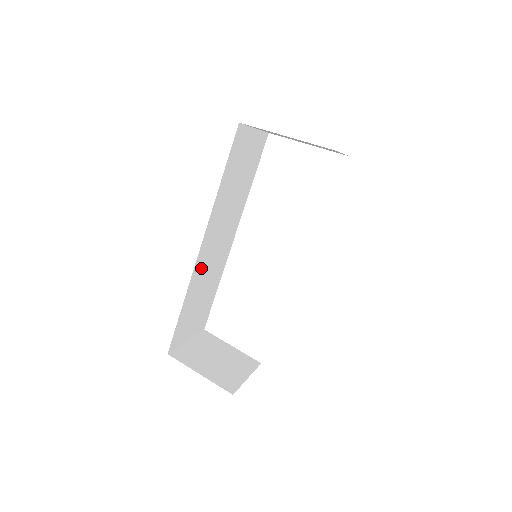
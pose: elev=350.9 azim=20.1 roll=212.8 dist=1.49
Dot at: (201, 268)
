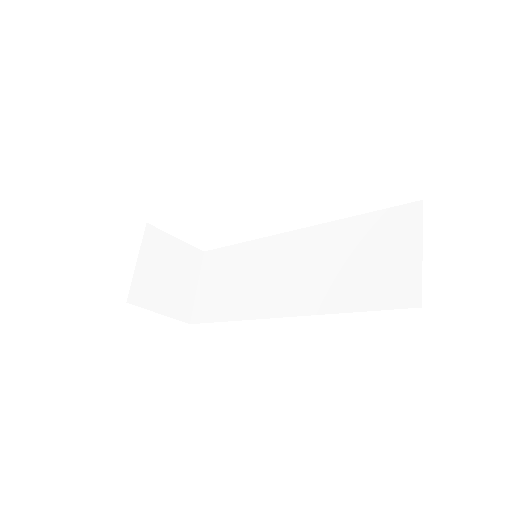
Dot at: occluded
